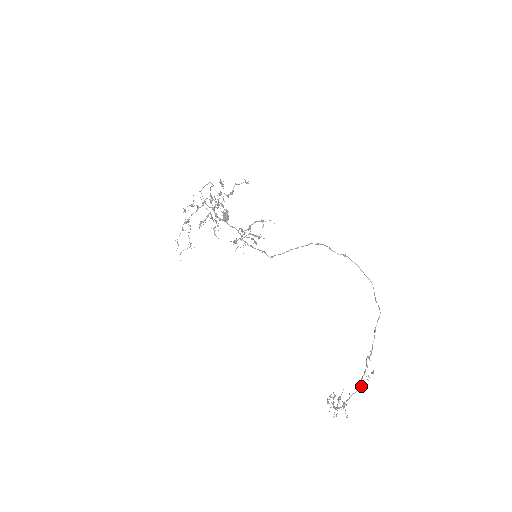
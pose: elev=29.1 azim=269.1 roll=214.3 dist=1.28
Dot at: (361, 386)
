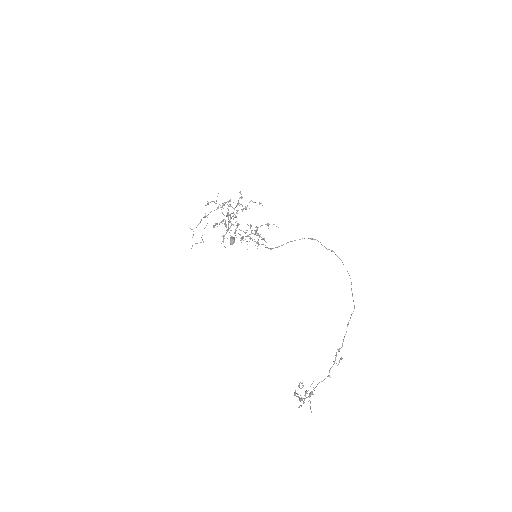
Dot at: (329, 375)
